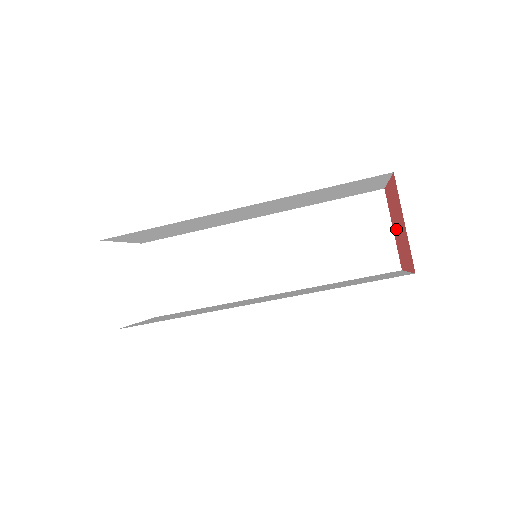
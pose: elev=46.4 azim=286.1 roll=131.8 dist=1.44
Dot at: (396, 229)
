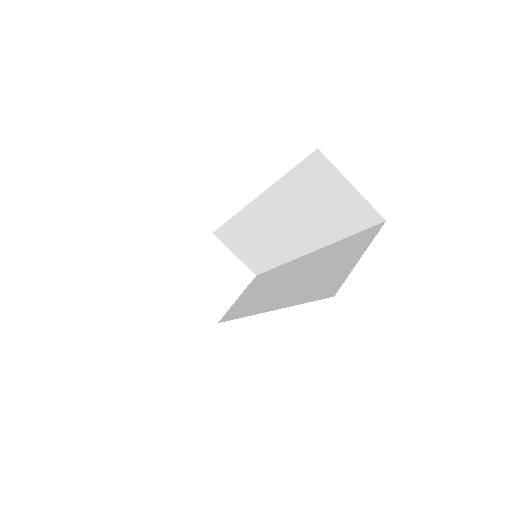
Dot at: occluded
